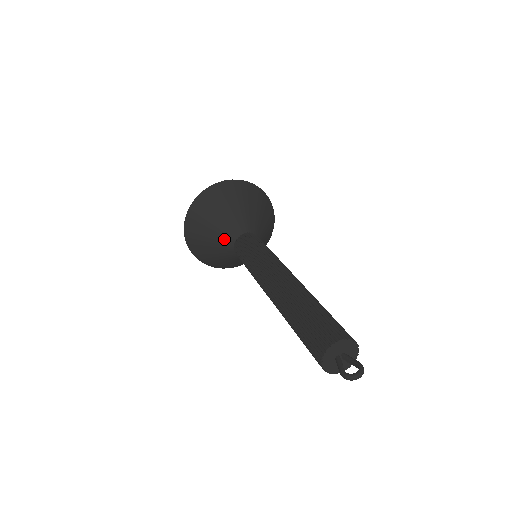
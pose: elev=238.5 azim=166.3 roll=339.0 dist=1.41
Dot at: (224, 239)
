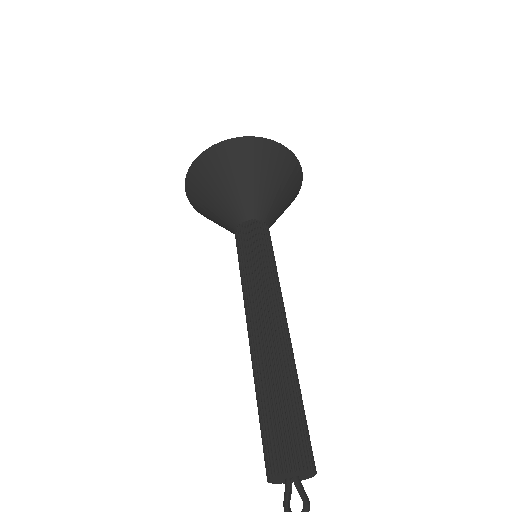
Dot at: (225, 222)
